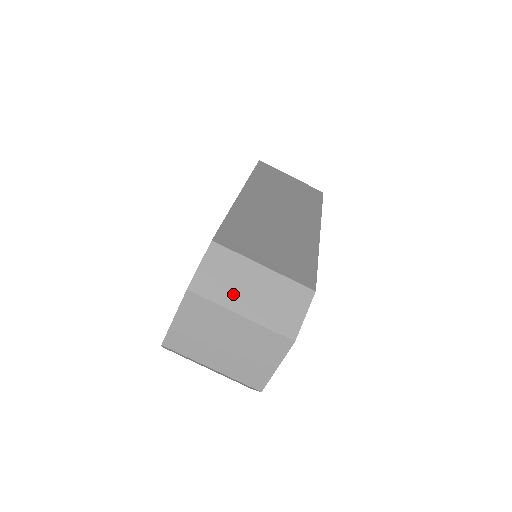
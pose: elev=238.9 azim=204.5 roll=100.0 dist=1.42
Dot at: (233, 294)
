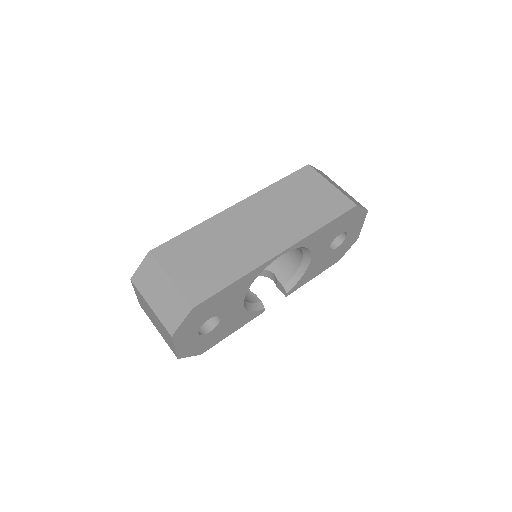
Dot at: (150, 291)
